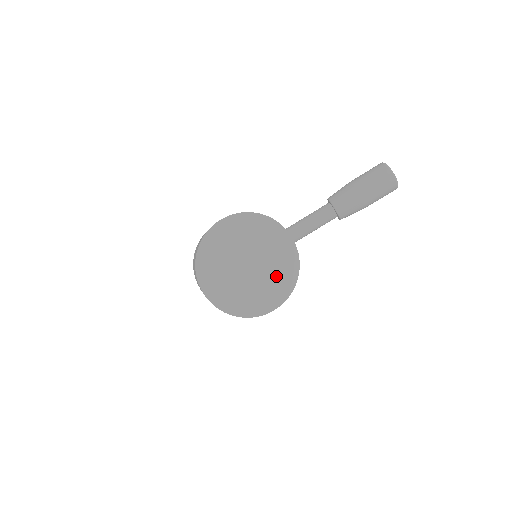
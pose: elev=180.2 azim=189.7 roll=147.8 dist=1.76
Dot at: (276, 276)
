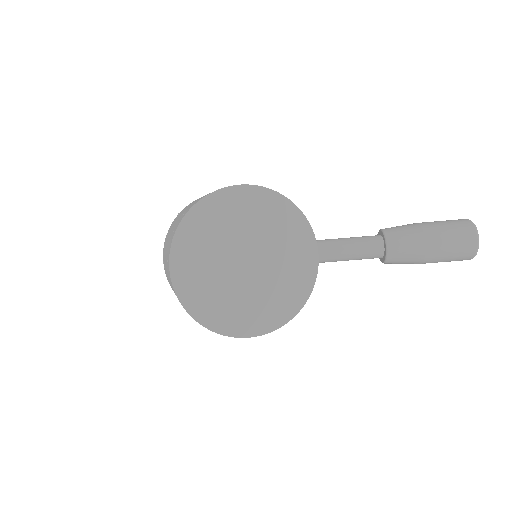
Dot at: (275, 294)
